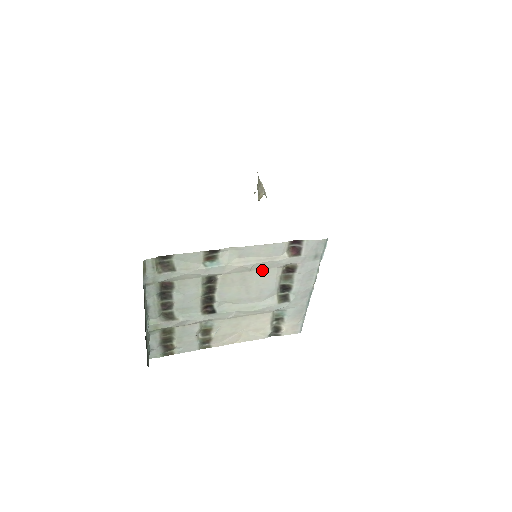
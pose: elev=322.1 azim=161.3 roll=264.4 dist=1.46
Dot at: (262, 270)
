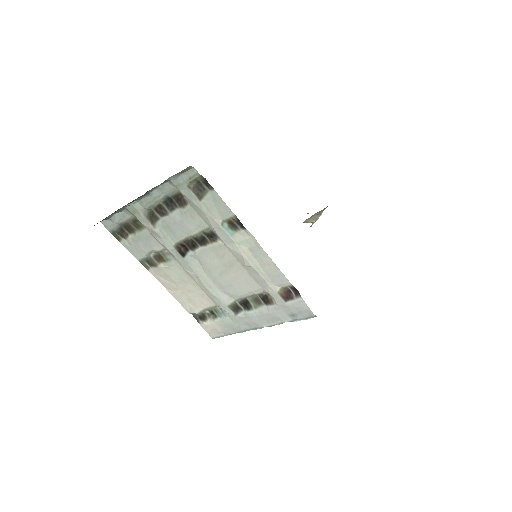
Dot at: (250, 276)
